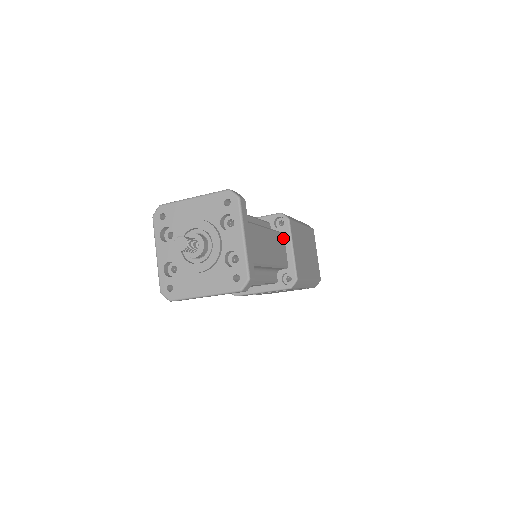
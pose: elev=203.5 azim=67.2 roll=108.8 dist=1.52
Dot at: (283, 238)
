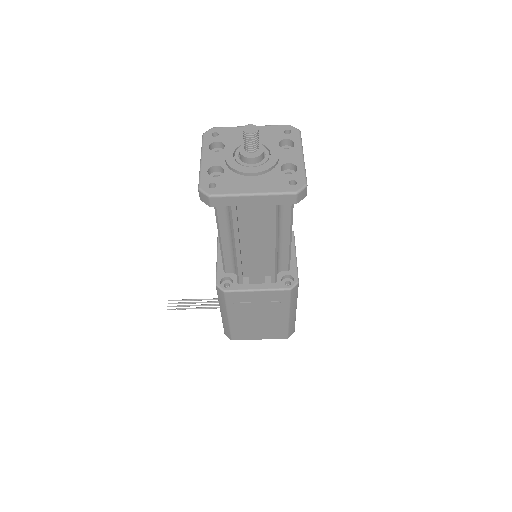
Dot at: occluded
